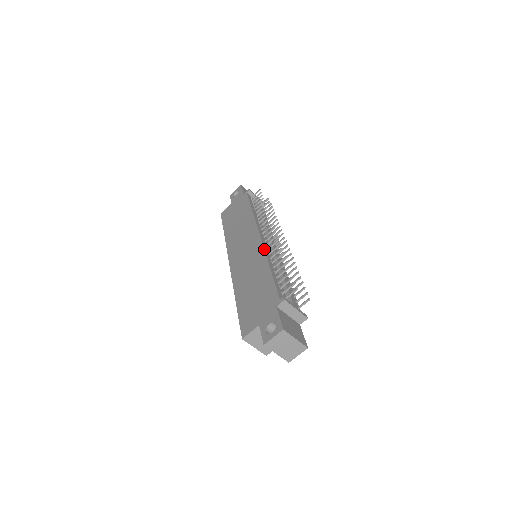
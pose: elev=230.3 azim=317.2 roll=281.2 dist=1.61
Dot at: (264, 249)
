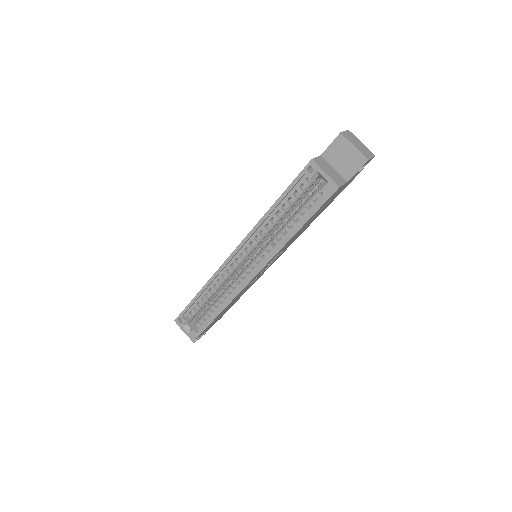
Dot at: occluded
